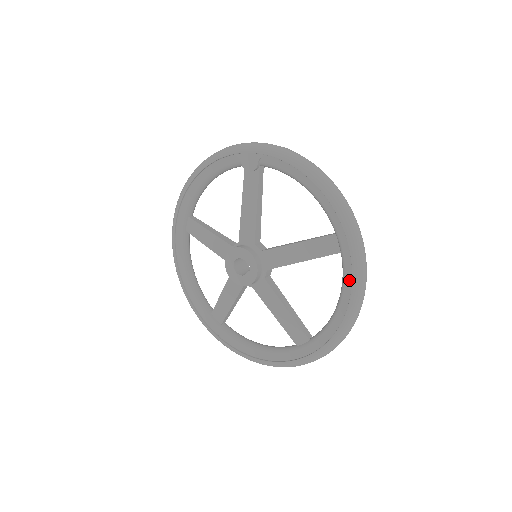
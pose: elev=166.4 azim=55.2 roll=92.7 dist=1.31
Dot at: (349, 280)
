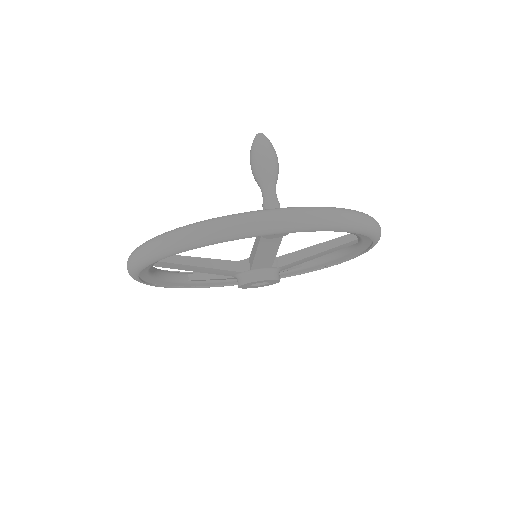
Dot at: (359, 251)
